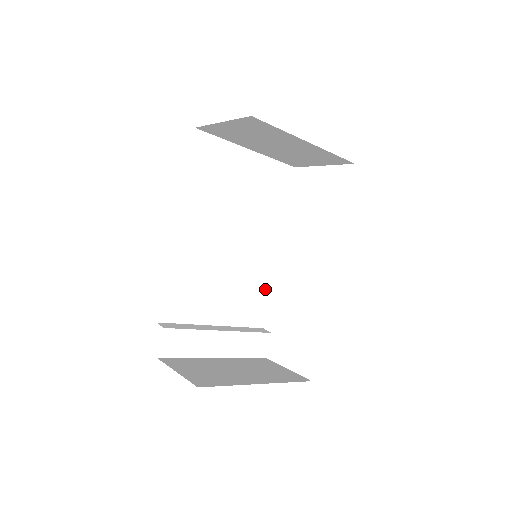
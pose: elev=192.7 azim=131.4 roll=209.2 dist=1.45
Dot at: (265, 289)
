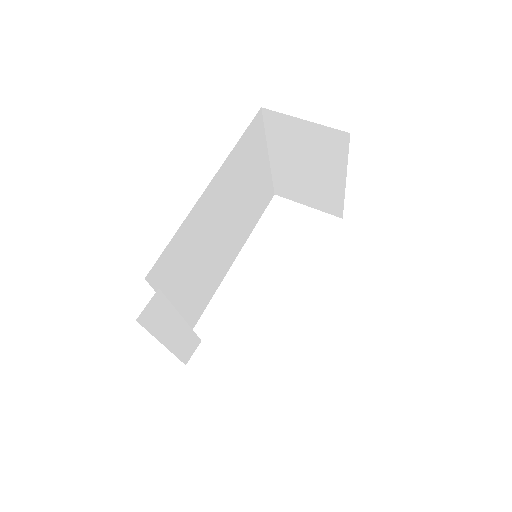
Dot at: (211, 293)
